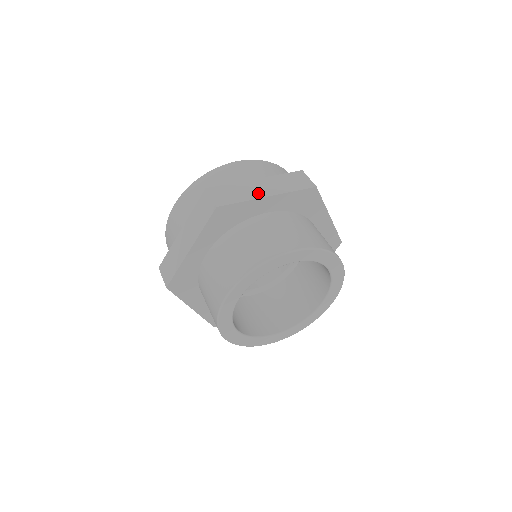
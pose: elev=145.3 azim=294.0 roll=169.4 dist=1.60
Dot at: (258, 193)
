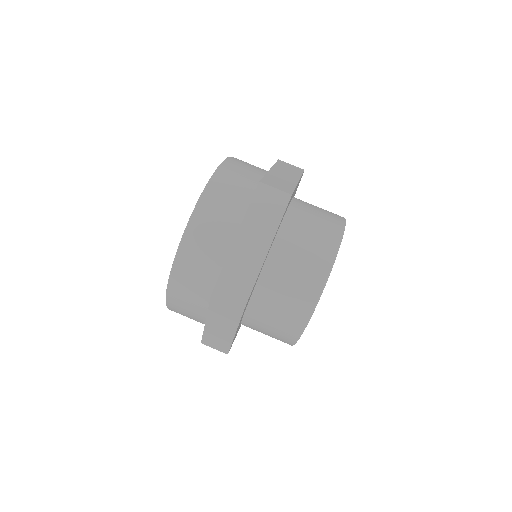
Dot at: (291, 179)
